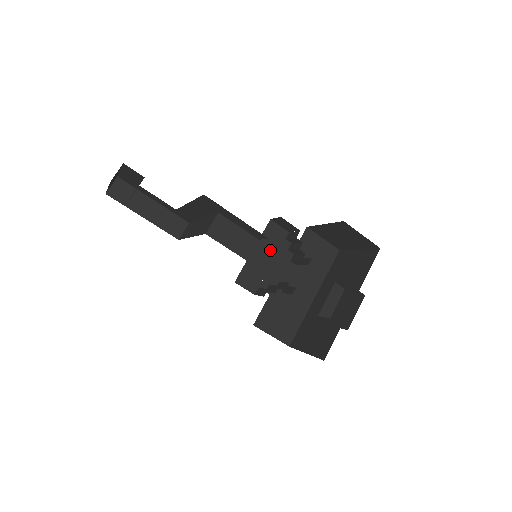
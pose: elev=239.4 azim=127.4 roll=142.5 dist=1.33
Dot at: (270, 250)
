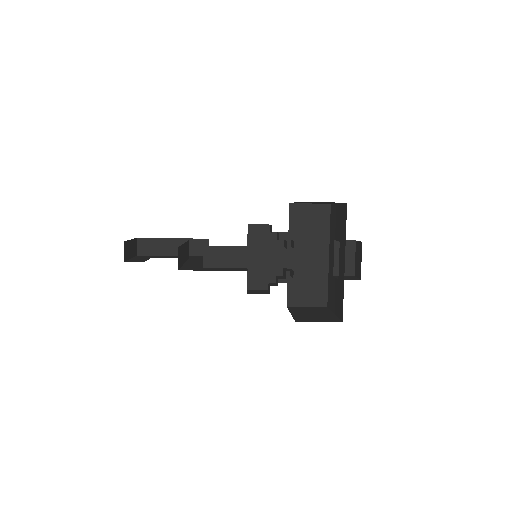
Dot at: (261, 248)
